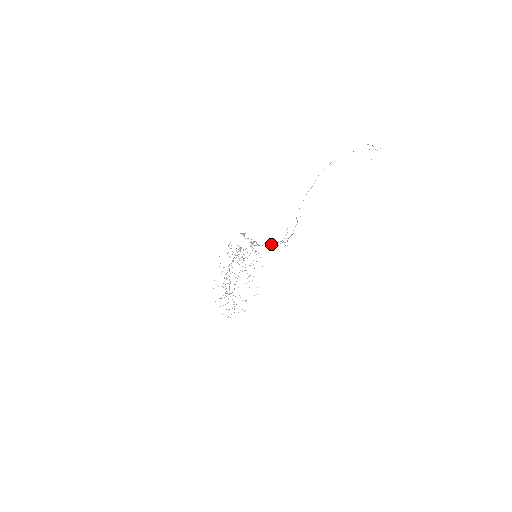
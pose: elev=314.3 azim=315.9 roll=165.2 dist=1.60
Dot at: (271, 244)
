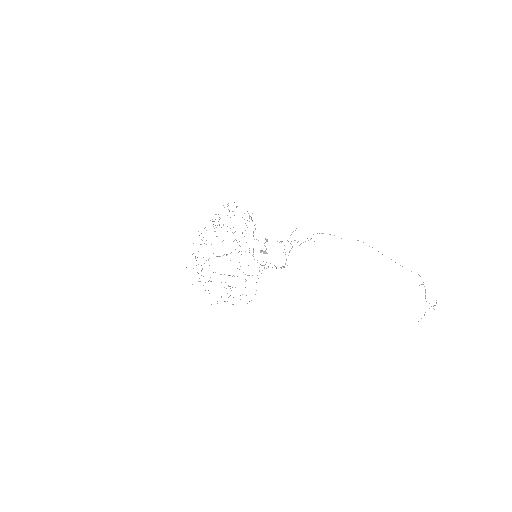
Dot at: occluded
